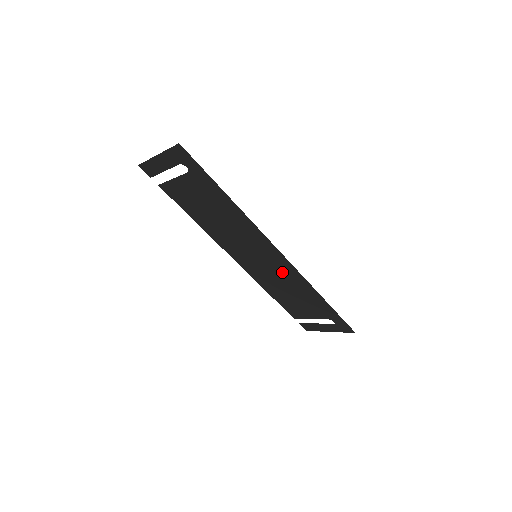
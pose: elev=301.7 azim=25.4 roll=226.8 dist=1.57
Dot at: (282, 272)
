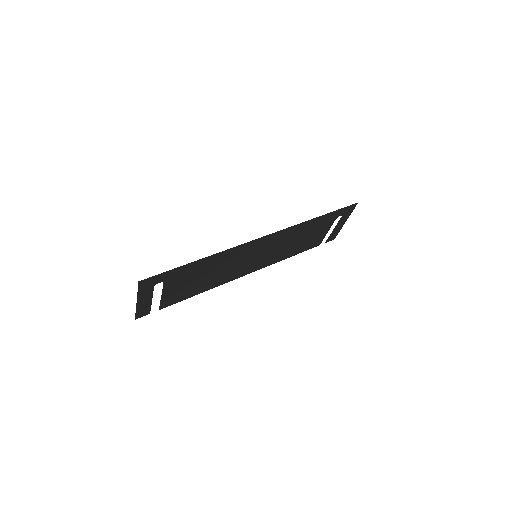
Dot at: (280, 241)
